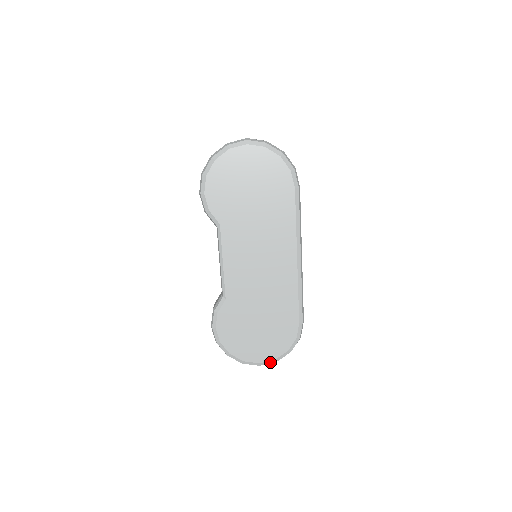
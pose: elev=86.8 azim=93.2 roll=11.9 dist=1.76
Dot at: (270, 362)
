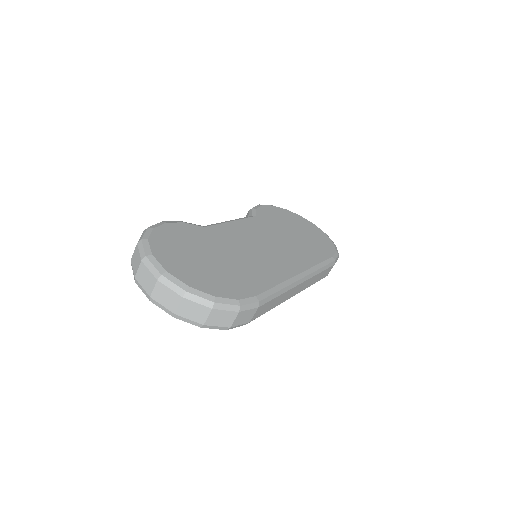
Dot at: (179, 284)
